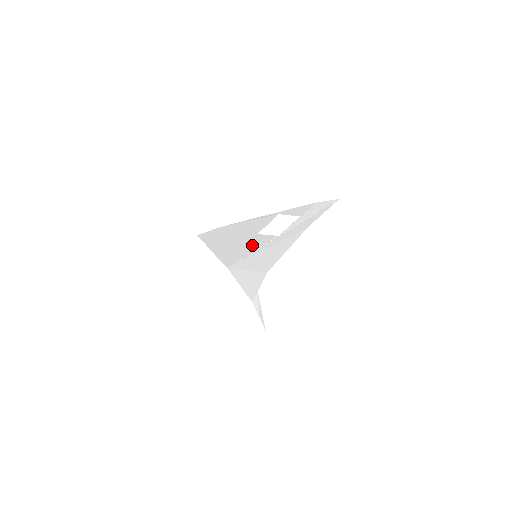
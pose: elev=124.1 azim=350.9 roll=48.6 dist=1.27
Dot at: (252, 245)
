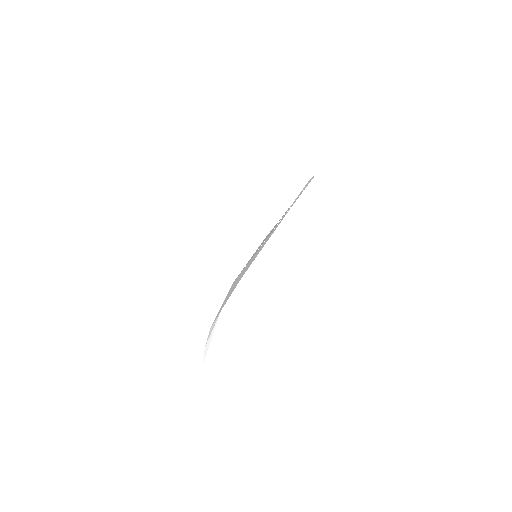
Dot at: (263, 242)
